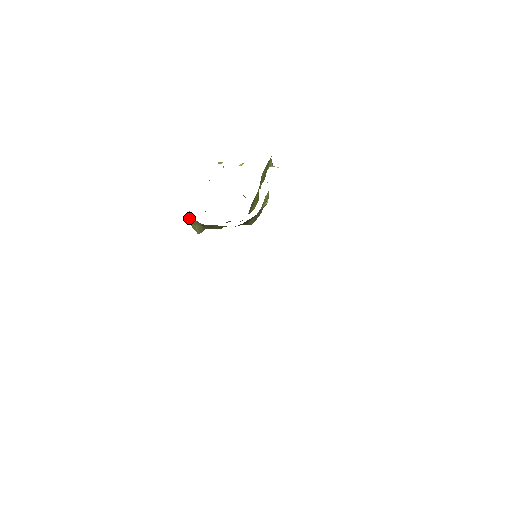
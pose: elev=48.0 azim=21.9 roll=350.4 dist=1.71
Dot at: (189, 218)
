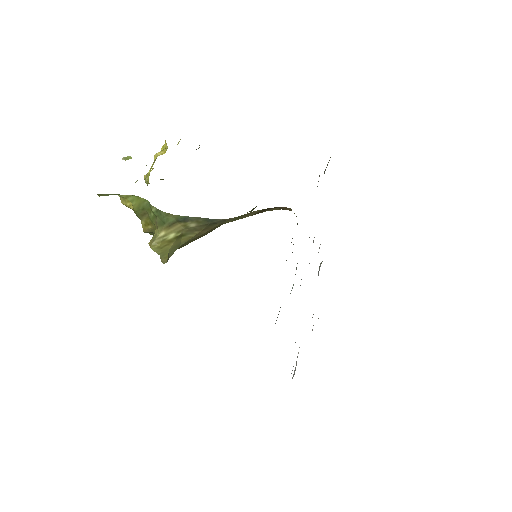
Dot at: (163, 235)
